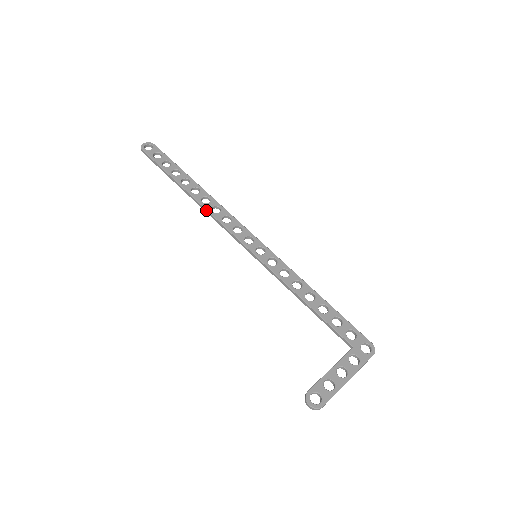
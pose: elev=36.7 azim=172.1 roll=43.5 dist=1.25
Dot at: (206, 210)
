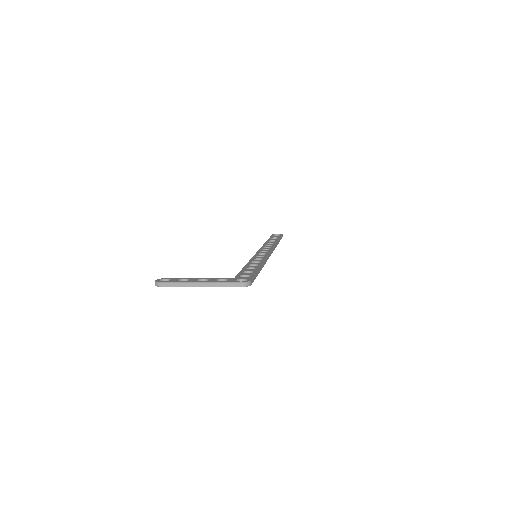
Dot at: (263, 245)
